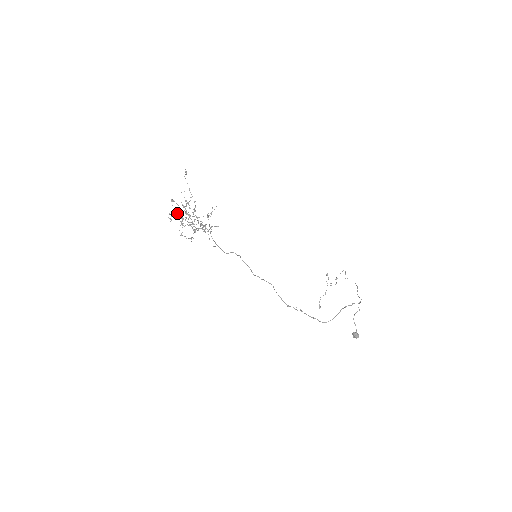
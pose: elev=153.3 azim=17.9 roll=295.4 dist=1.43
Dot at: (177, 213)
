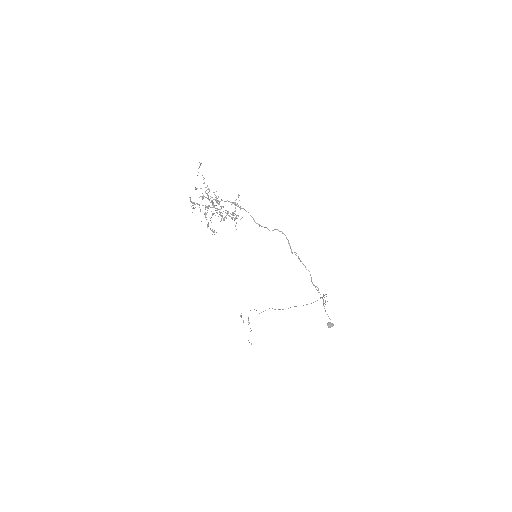
Dot at: (197, 204)
